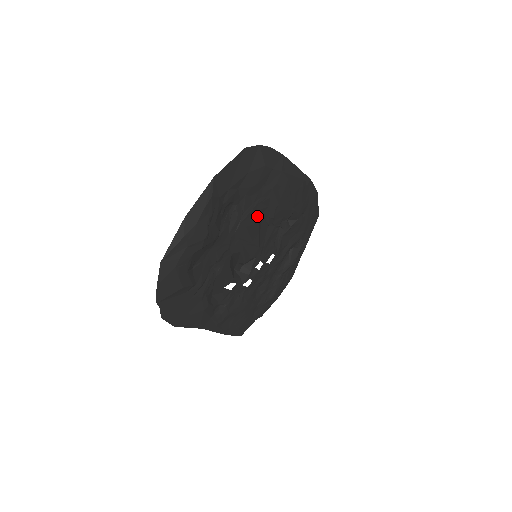
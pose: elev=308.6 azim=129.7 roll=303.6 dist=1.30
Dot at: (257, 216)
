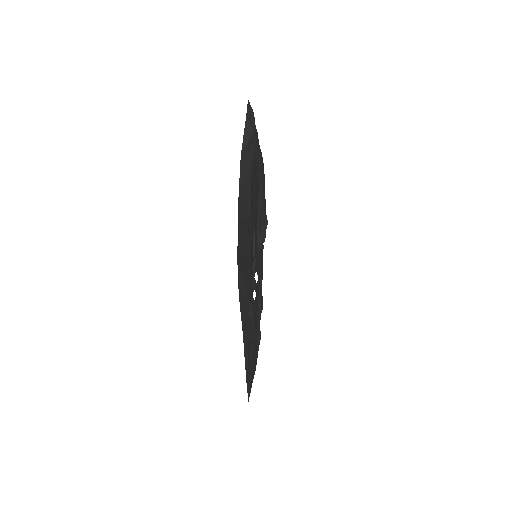
Dot at: occluded
